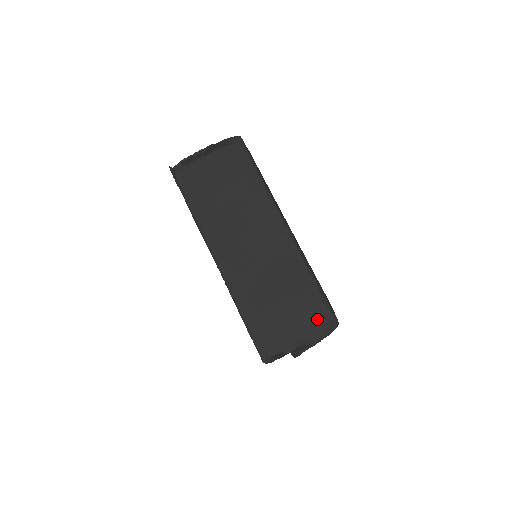
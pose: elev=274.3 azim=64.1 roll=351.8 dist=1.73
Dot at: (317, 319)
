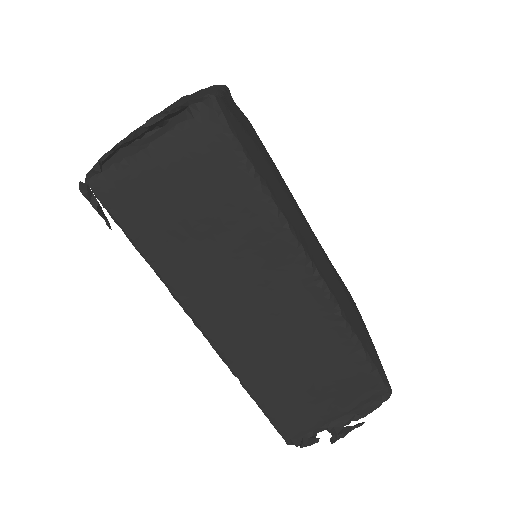
Dot at: (362, 394)
